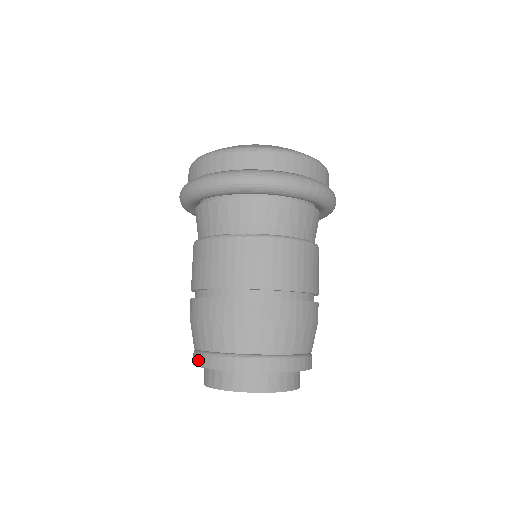
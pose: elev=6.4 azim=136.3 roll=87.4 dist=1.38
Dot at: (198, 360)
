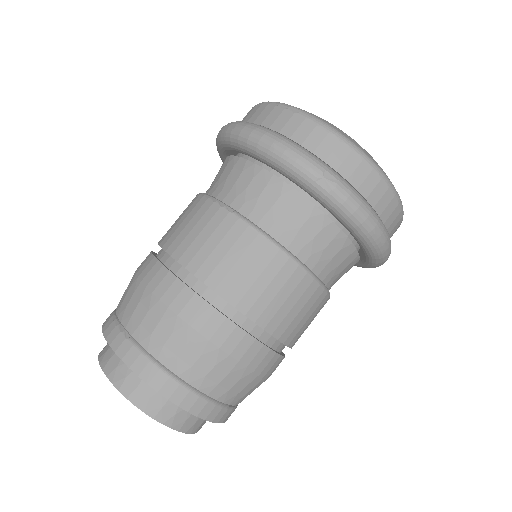
Dot at: occluded
